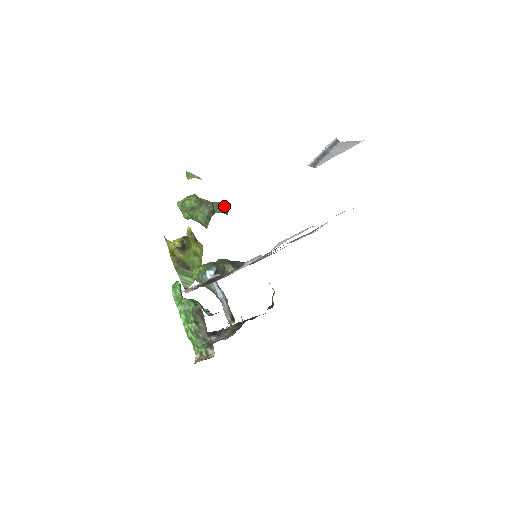
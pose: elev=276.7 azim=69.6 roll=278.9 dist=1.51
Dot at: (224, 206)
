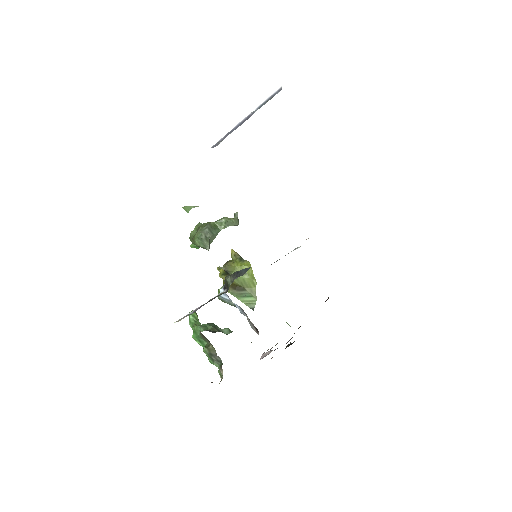
Dot at: (228, 219)
